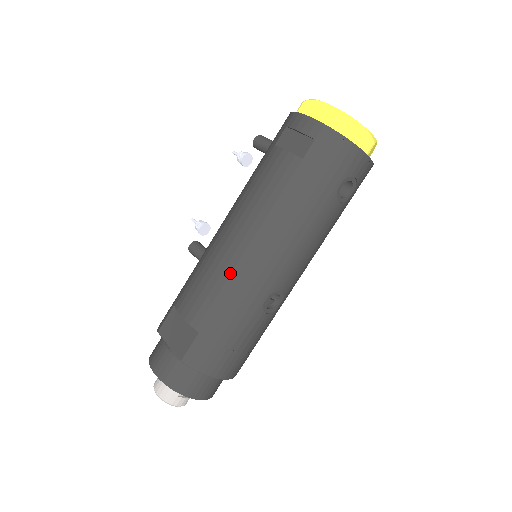
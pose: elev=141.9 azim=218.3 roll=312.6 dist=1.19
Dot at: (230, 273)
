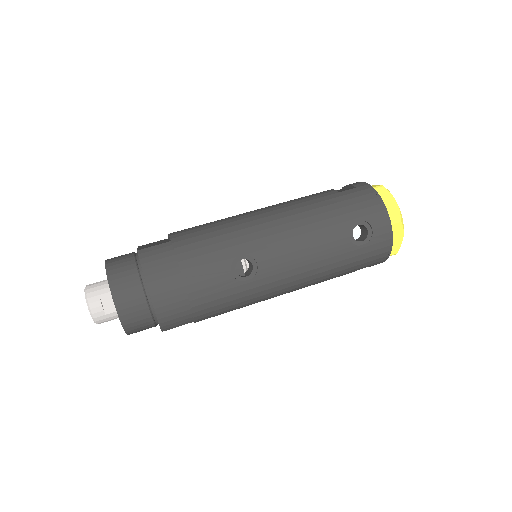
Dot at: (231, 222)
